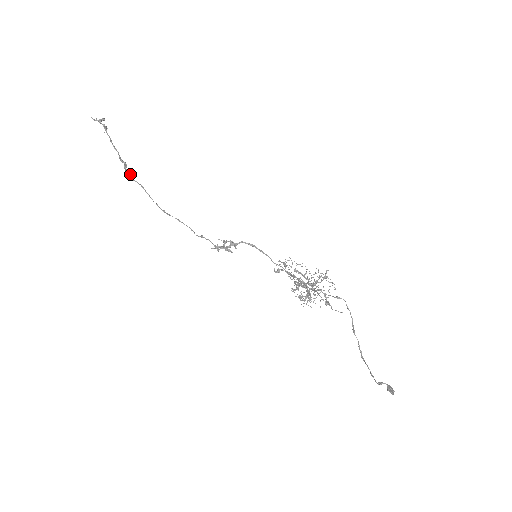
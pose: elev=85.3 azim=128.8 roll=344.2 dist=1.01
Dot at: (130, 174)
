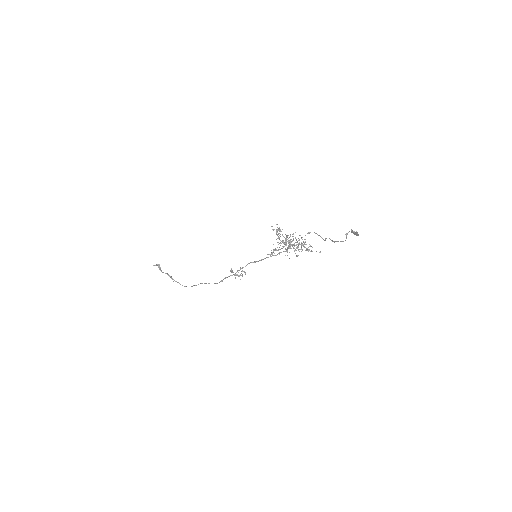
Dot at: (174, 280)
